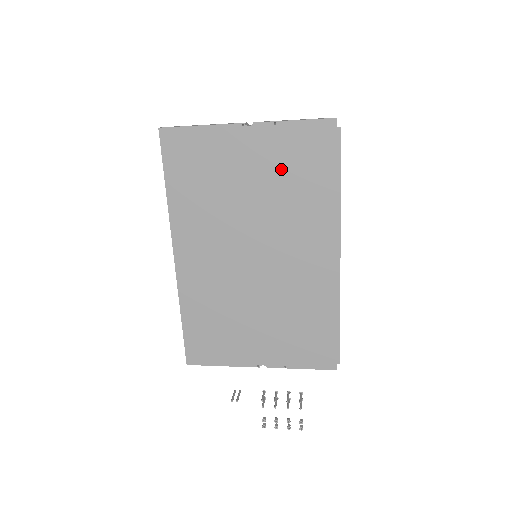
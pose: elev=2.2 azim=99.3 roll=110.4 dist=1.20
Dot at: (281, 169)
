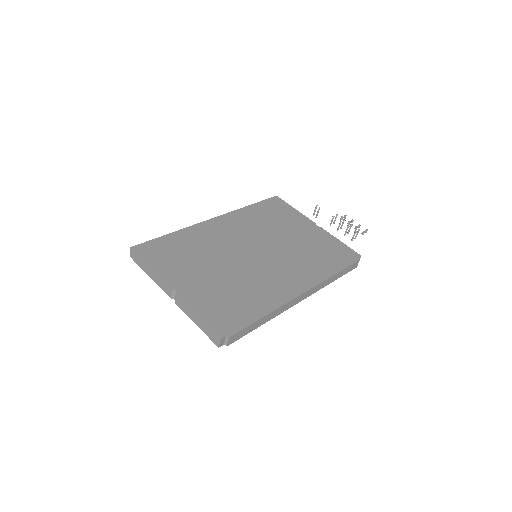
Dot at: occluded
